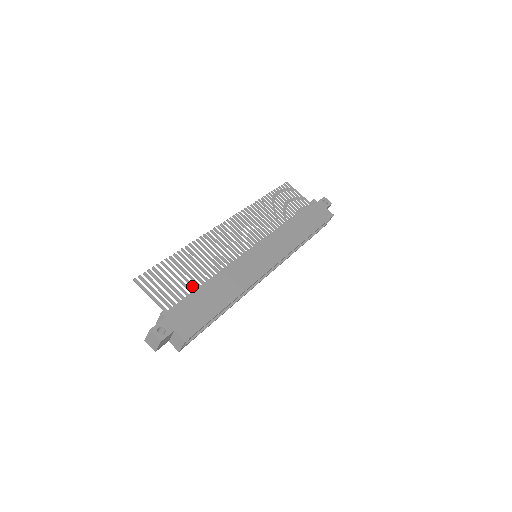
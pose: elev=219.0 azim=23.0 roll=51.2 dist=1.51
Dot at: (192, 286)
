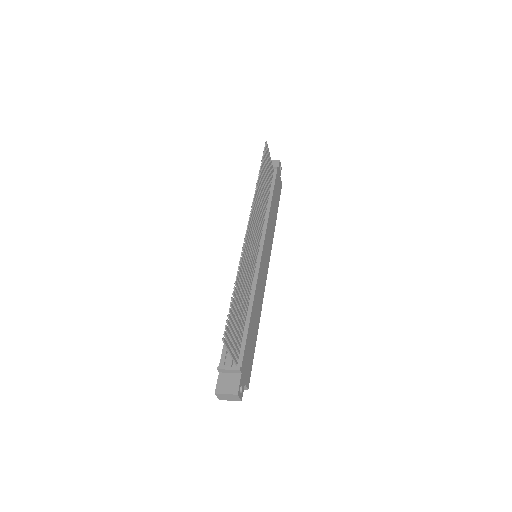
Dot at: (243, 322)
